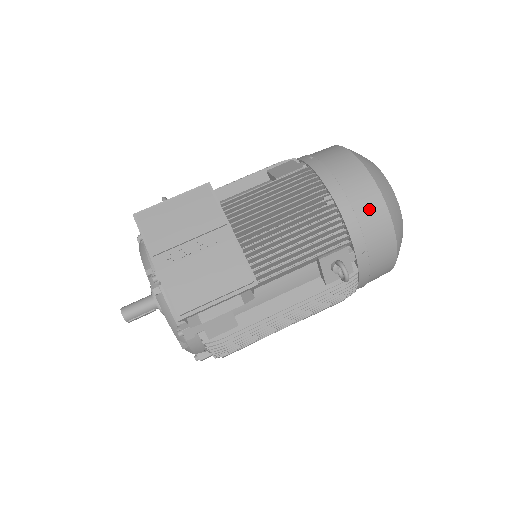
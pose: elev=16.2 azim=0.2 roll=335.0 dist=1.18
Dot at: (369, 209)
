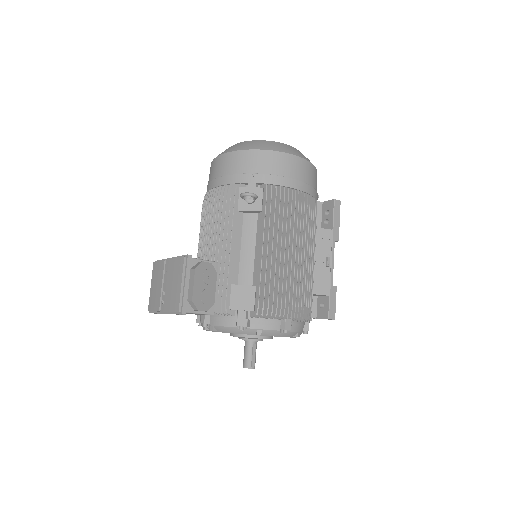
Dot at: (228, 165)
